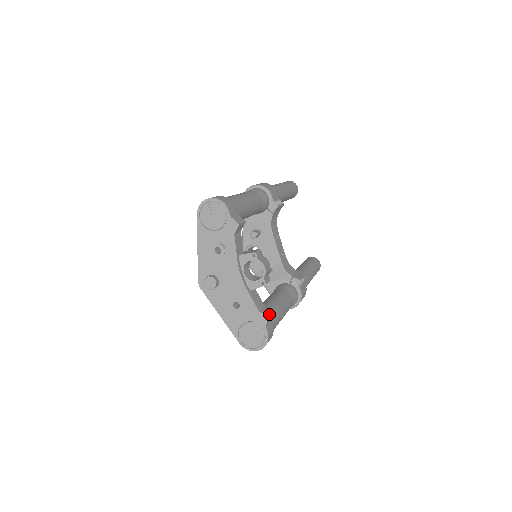
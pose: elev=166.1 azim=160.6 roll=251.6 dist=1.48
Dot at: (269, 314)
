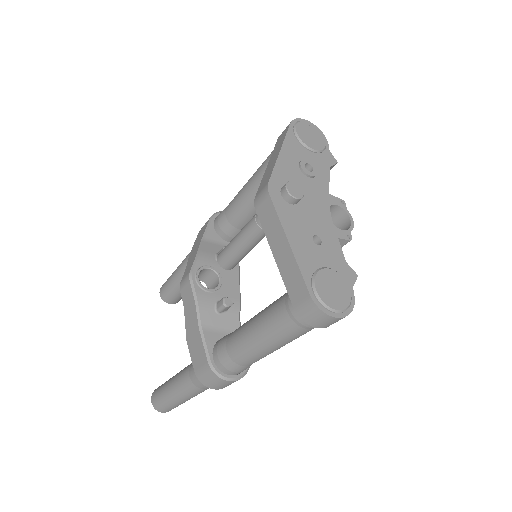
Dot at: occluded
